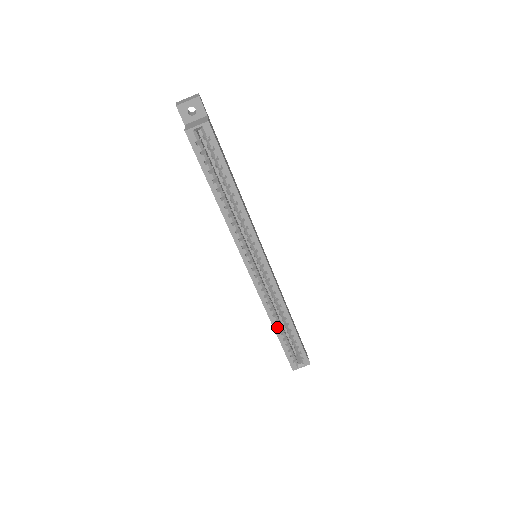
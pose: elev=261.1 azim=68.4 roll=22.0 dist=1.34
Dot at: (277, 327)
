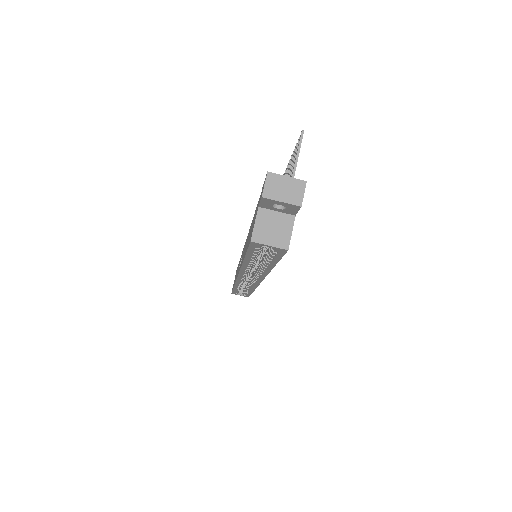
Dot at: (237, 288)
